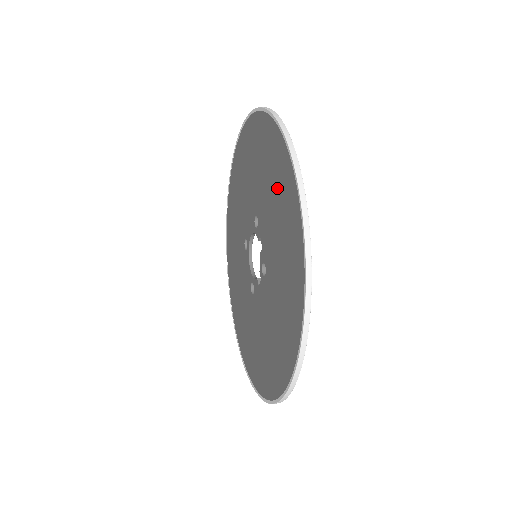
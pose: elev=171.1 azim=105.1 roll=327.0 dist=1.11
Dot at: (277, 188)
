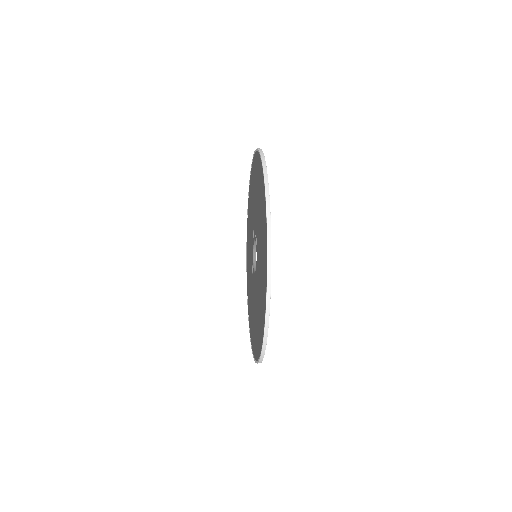
Dot at: (255, 181)
